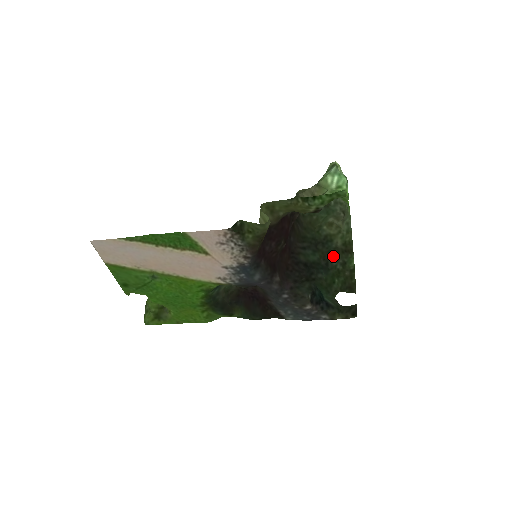
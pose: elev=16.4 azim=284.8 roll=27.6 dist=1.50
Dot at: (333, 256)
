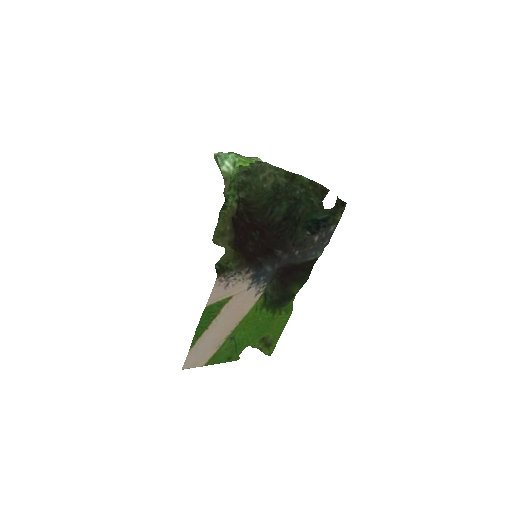
Dot at: (292, 190)
